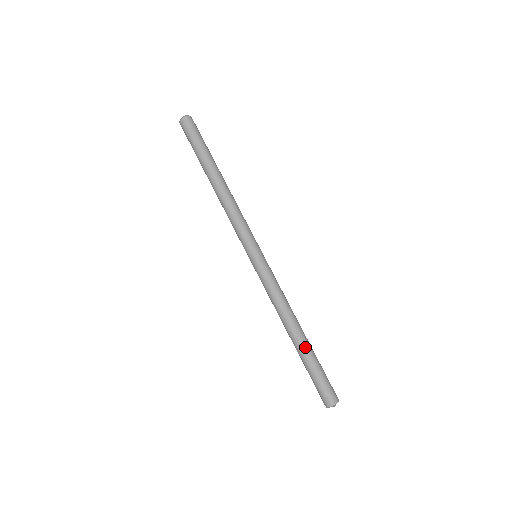
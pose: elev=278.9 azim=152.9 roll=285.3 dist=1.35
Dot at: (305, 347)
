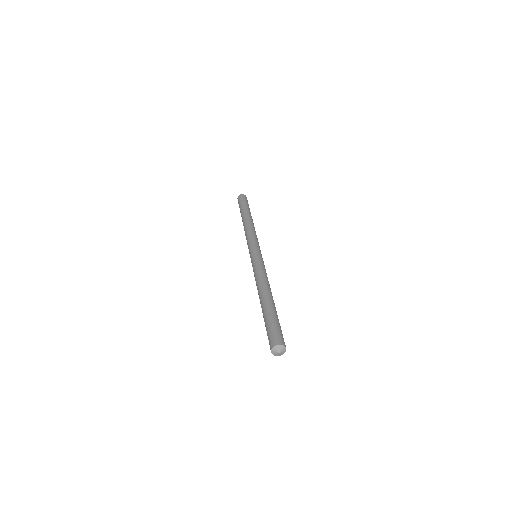
Dot at: (270, 303)
